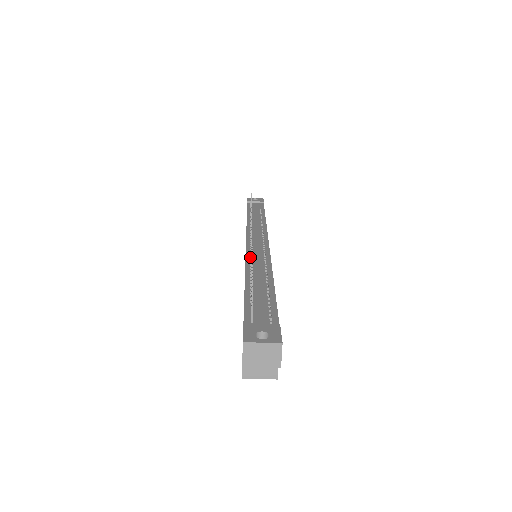
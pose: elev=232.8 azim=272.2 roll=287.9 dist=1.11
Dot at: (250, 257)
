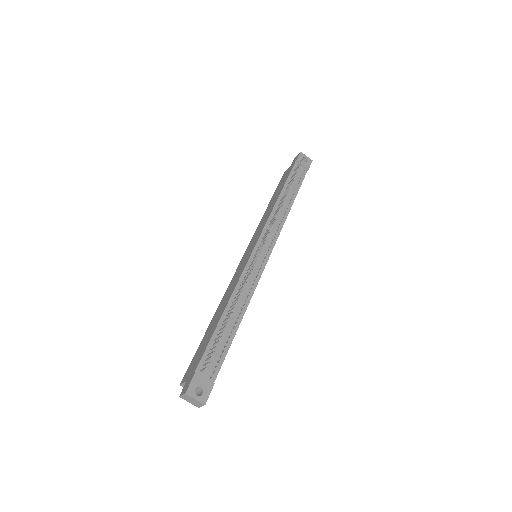
Dot at: (244, 276)
